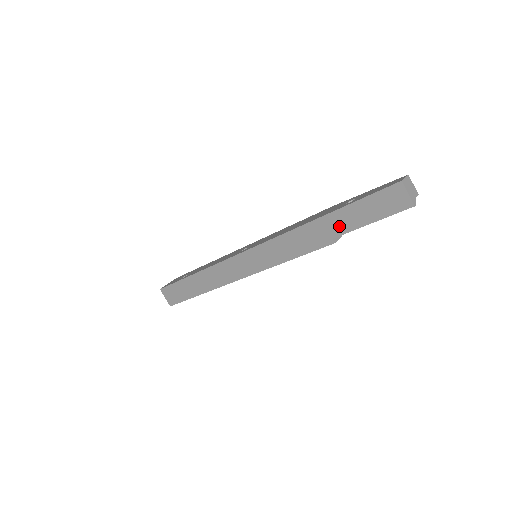
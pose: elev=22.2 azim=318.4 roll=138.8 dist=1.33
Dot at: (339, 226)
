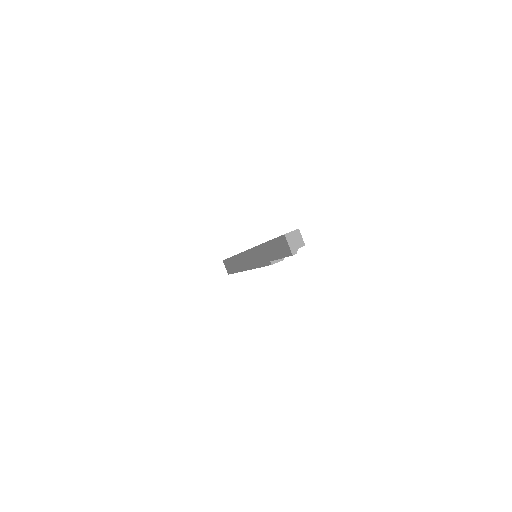
Dot at: (270, 254)
